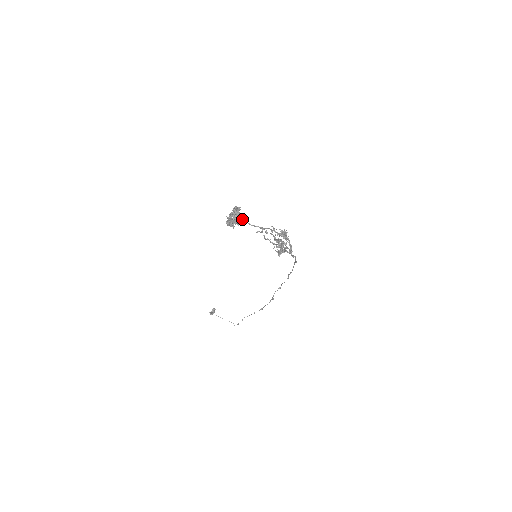
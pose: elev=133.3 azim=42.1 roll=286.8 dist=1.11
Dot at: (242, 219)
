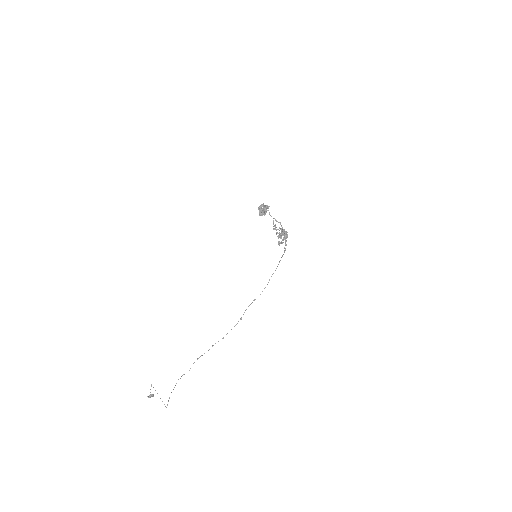
Dot at: (268, 210)
